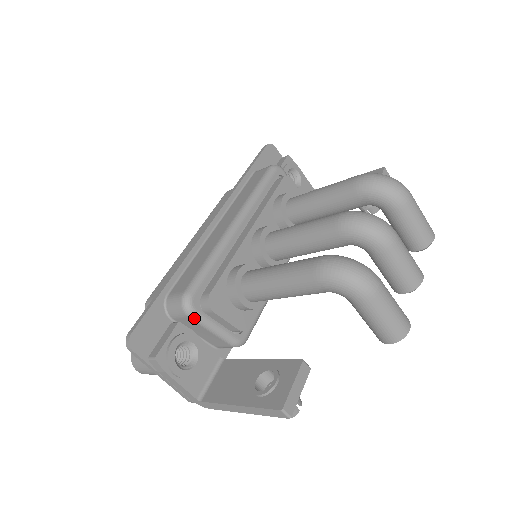
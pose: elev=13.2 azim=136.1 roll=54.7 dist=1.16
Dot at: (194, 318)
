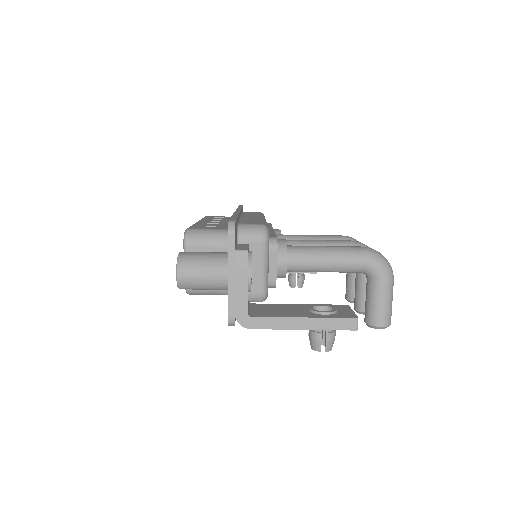
Dot at: (265, 246)
